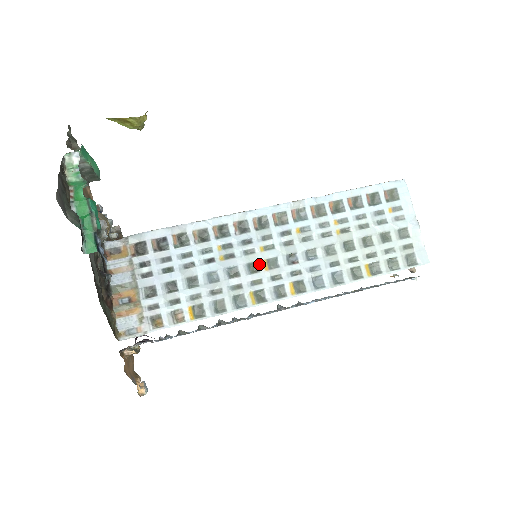
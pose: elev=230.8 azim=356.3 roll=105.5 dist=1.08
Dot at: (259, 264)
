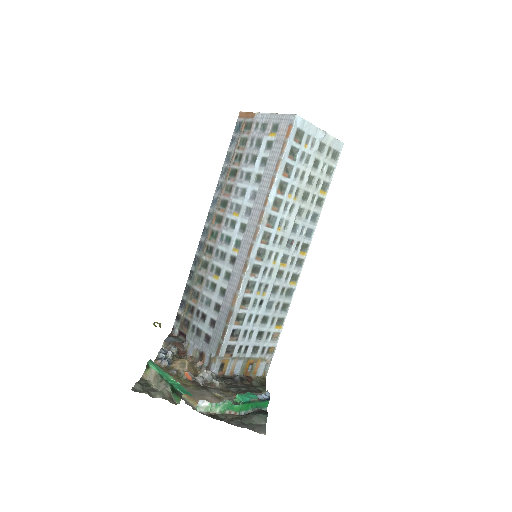
Dot at: (280, 269)
